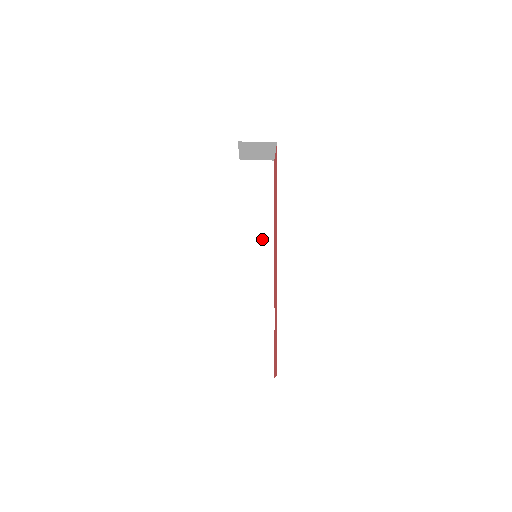
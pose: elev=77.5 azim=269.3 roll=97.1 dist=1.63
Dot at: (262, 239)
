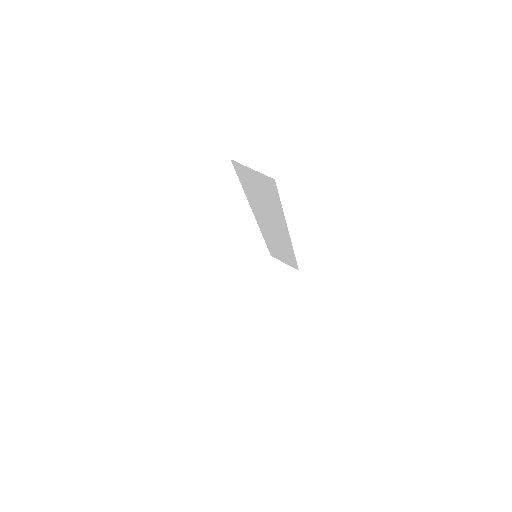
Dot at: occluded
